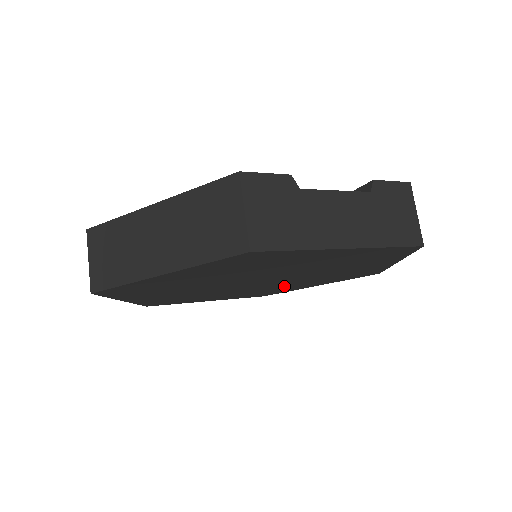
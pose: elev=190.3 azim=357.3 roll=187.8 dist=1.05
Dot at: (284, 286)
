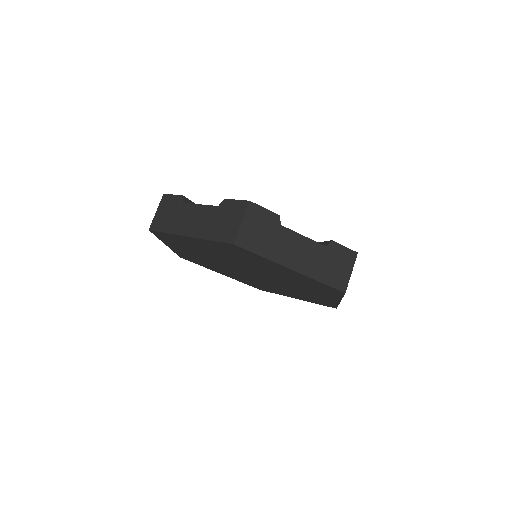
Dot at: (299, 290)
